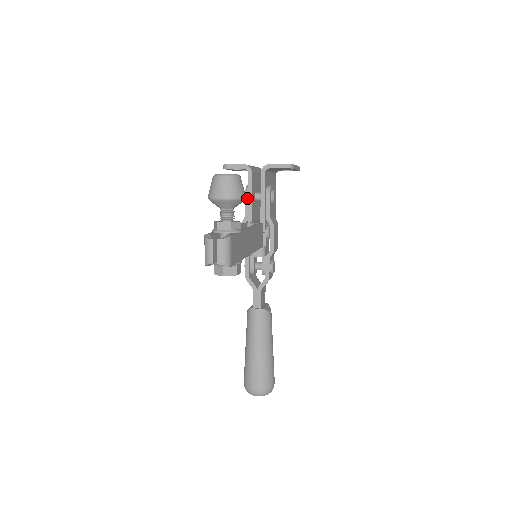
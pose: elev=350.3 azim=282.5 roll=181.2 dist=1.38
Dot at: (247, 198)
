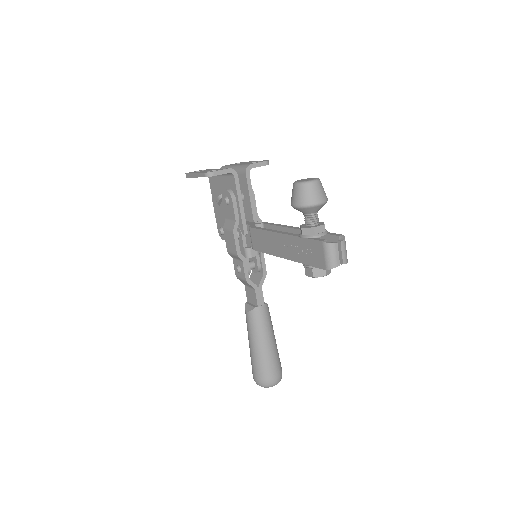
Dot at: (235, 202)
